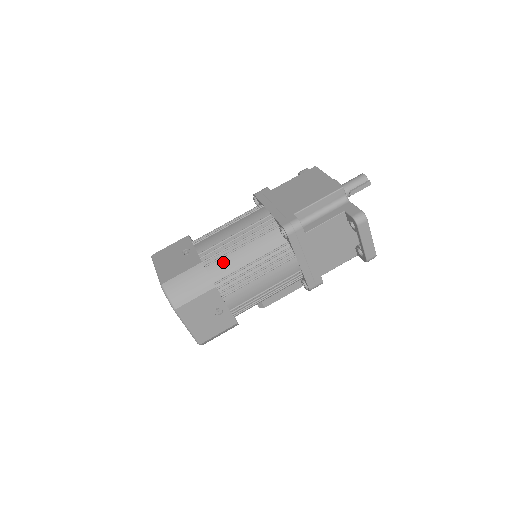
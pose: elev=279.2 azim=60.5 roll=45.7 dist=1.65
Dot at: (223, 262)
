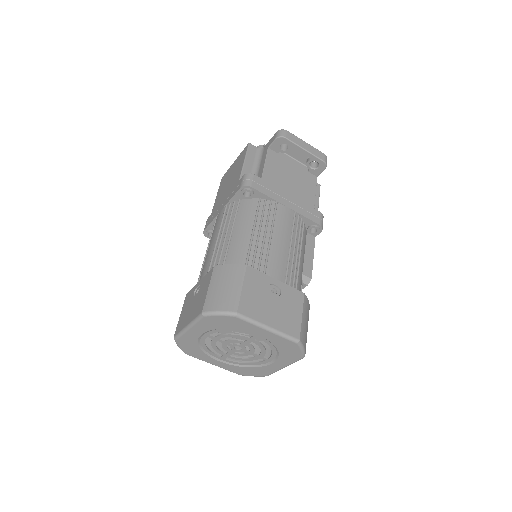
Dot at: (231, 254)
